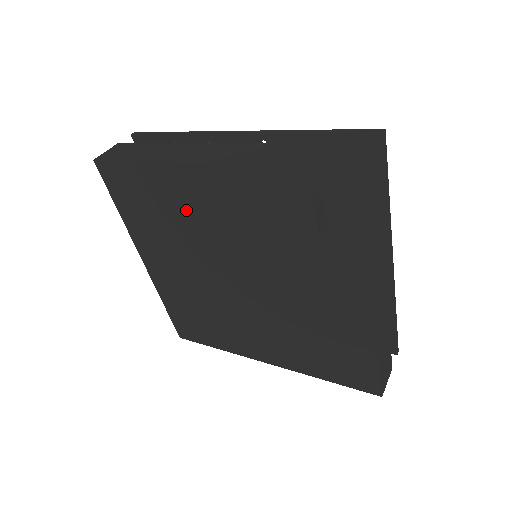
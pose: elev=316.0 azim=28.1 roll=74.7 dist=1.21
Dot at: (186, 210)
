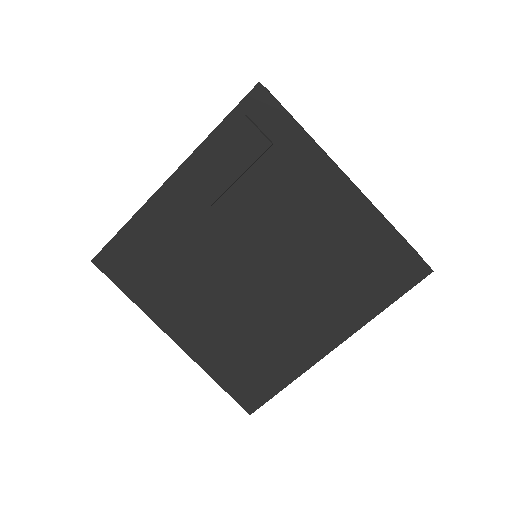
Dot at: (179, 235)
